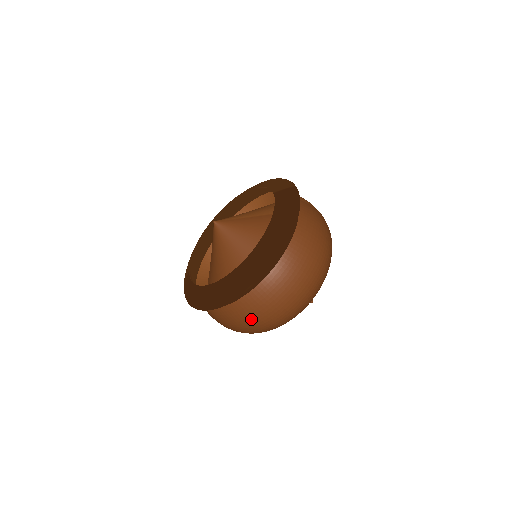
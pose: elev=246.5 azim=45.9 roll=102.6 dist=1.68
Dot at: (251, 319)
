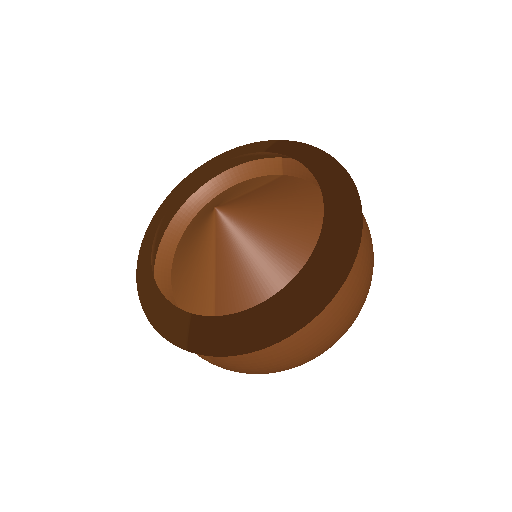
Dot at: (346, 315)
